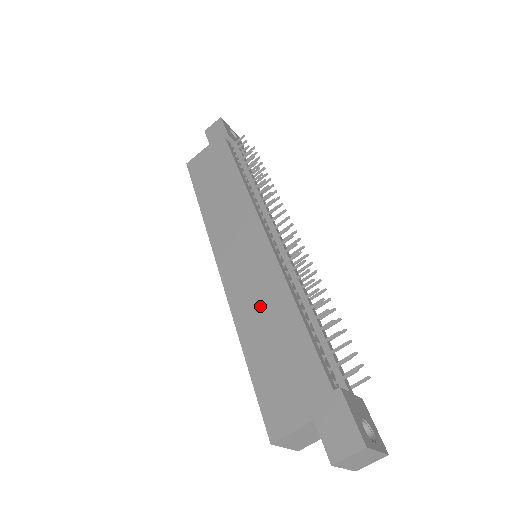
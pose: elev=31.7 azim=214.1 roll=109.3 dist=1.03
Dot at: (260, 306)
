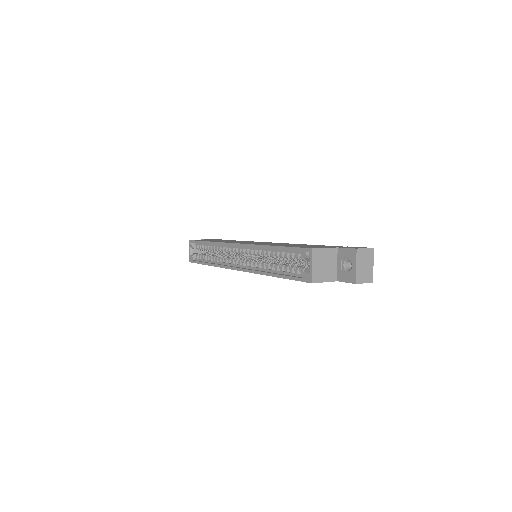
Dot at: (279, 244)
